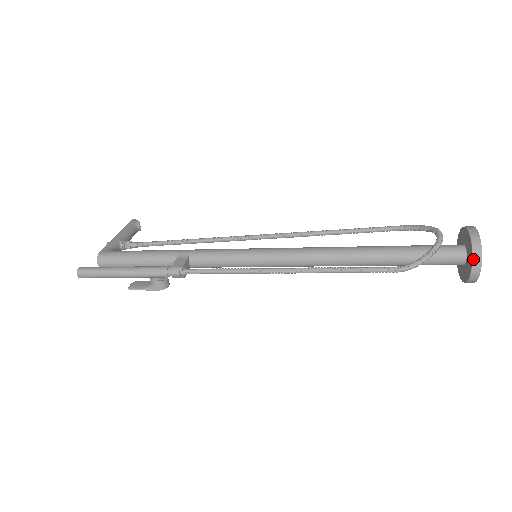
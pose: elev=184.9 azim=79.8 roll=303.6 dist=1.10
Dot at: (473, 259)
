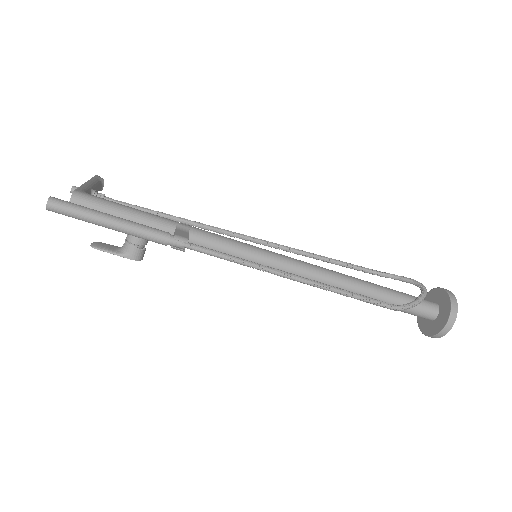
Dot at: (450, 315)
